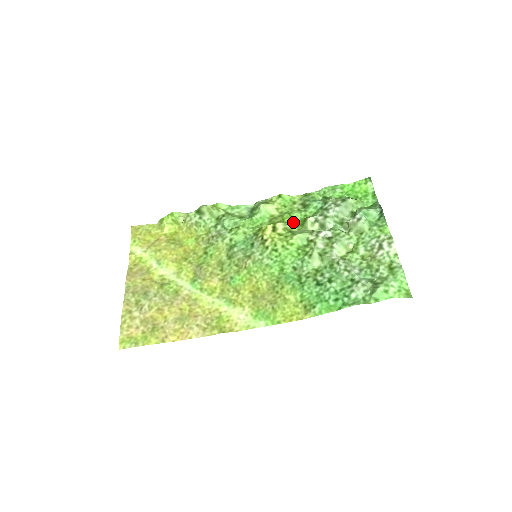
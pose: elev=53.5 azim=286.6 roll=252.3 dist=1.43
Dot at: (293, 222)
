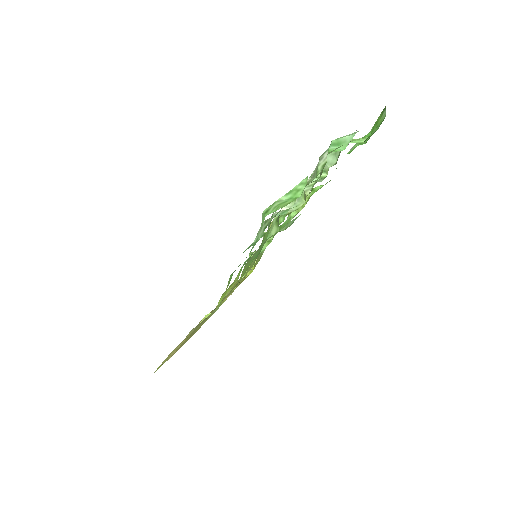
Dot at: occluded
